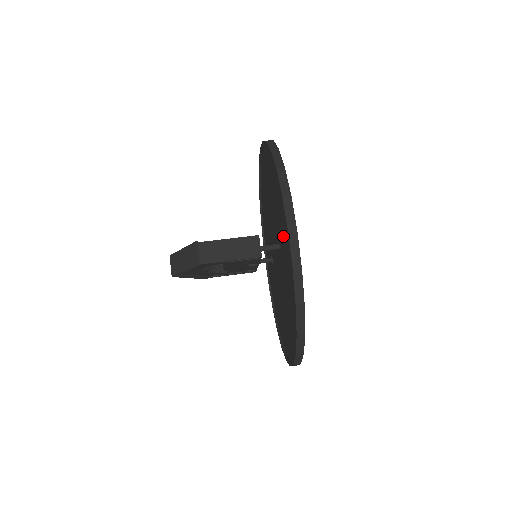
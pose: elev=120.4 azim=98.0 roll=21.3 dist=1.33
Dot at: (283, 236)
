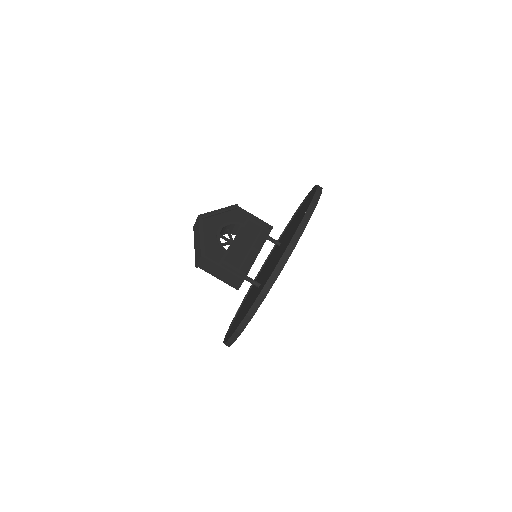
Dot at: (251, 302)
